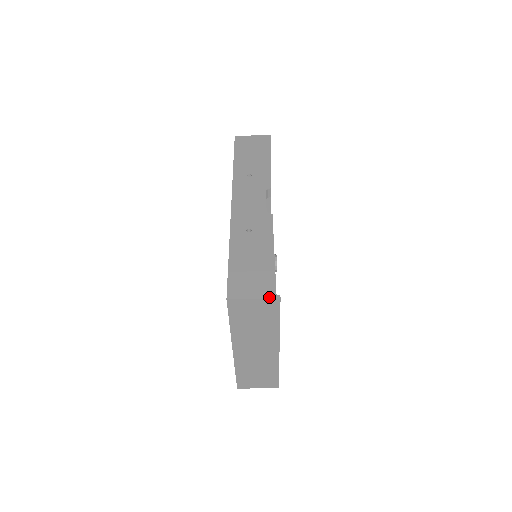
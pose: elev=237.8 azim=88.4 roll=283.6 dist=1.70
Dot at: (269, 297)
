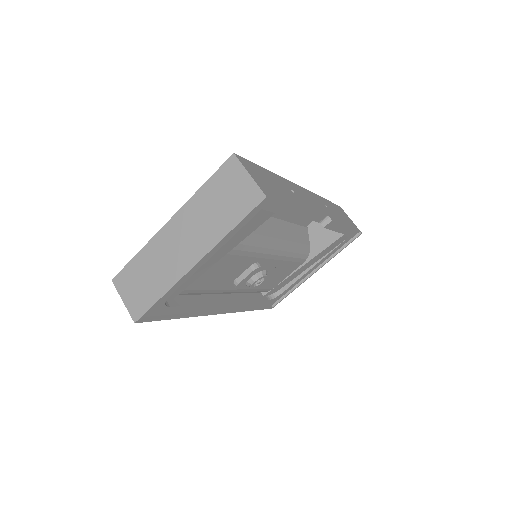
Dot at: (260, 187)
